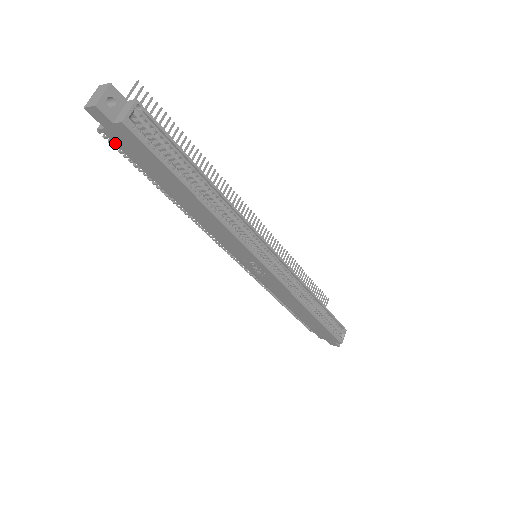
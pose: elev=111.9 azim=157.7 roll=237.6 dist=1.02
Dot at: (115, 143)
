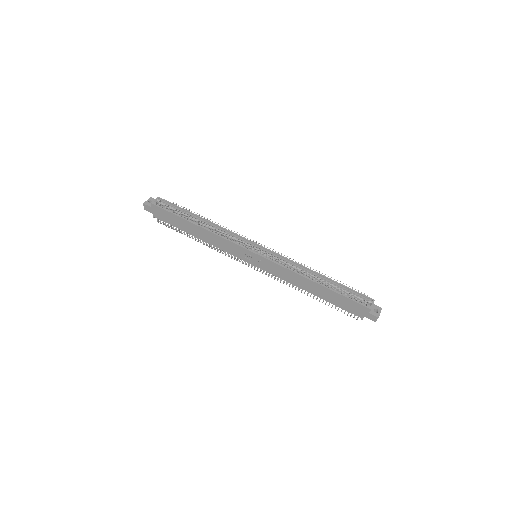
Dot at: (160, 219)
